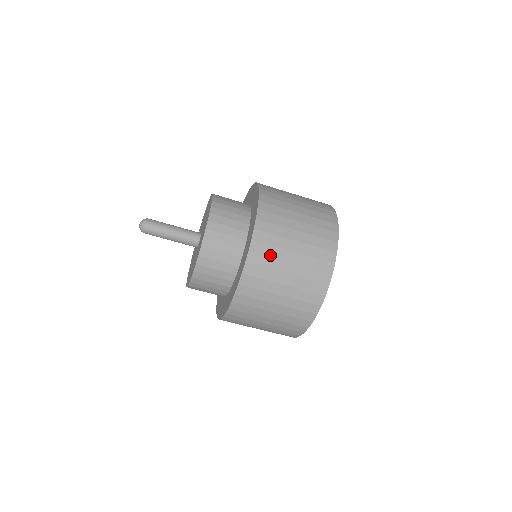
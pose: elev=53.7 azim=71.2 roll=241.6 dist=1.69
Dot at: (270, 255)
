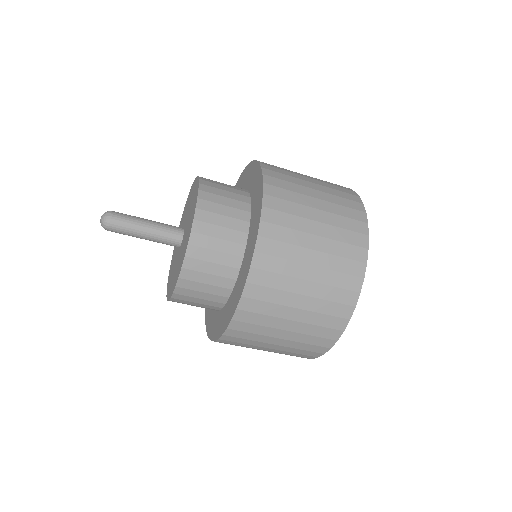
Dot at: (290, 199)
